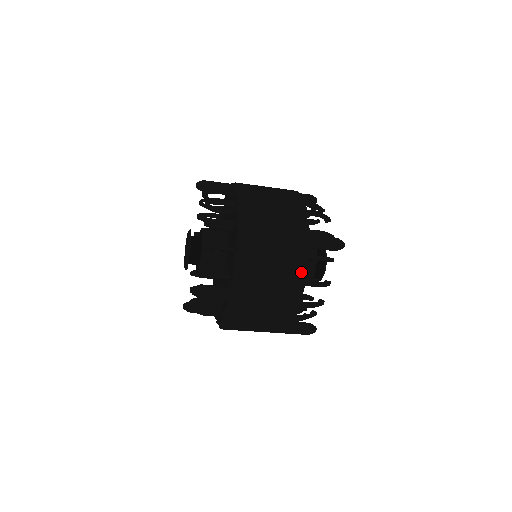
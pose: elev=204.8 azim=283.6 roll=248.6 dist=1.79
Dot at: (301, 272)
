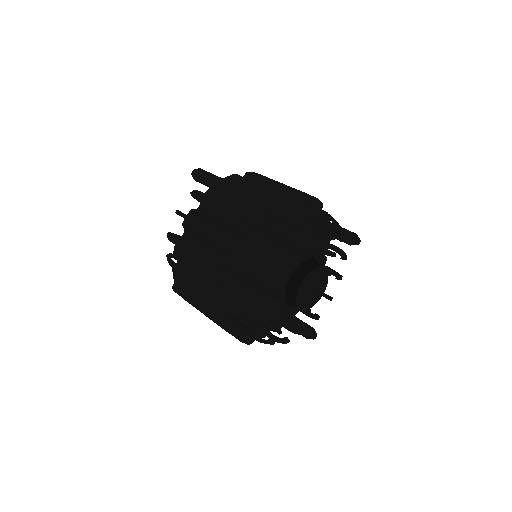
Dot at: occluded
